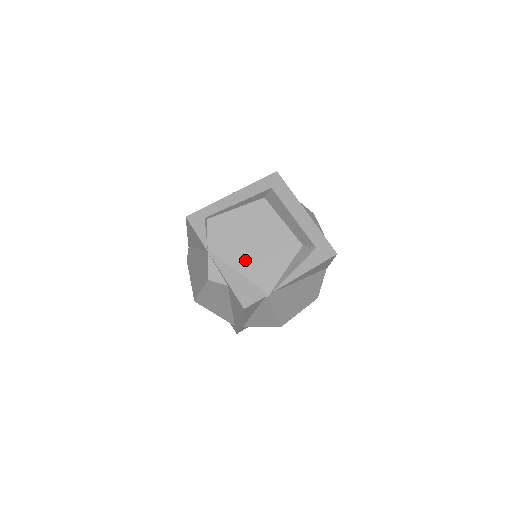
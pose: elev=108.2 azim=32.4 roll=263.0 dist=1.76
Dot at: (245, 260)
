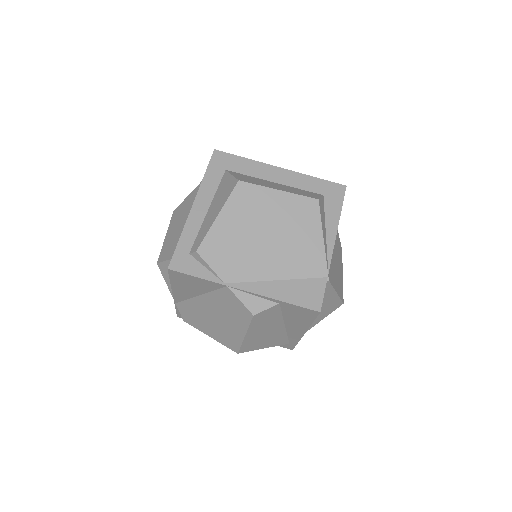
Dot at: (274, 262)
